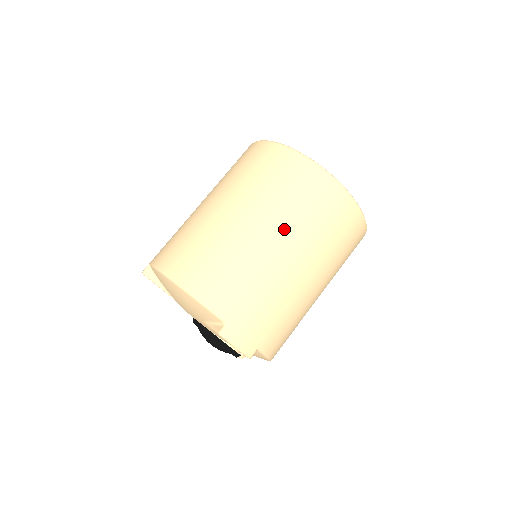
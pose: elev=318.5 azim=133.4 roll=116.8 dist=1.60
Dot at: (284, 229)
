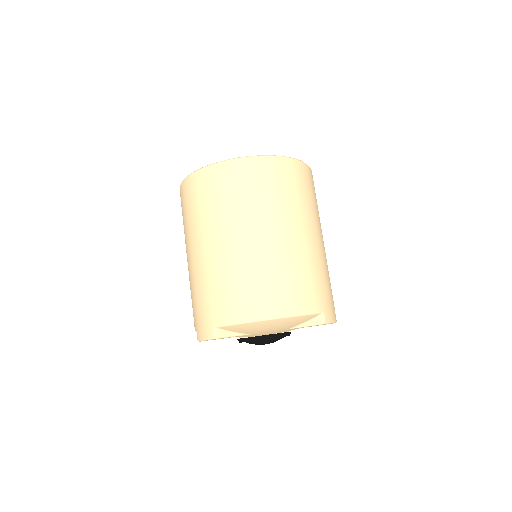
Dot at: (300, 220)
